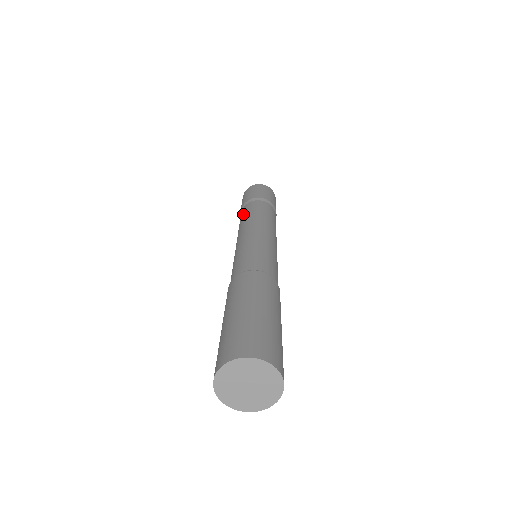
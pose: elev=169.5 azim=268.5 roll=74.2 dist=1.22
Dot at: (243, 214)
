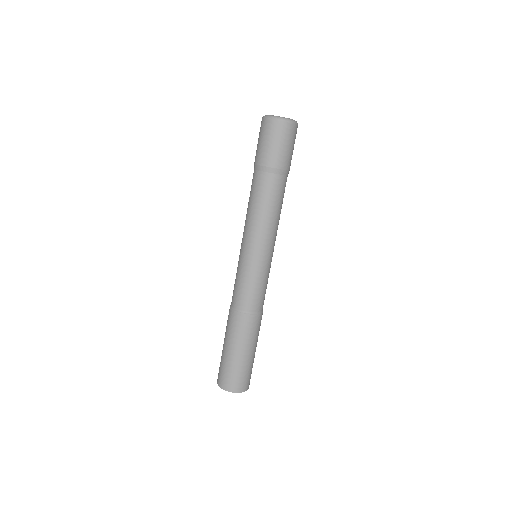
Dot at: (252, 193)
